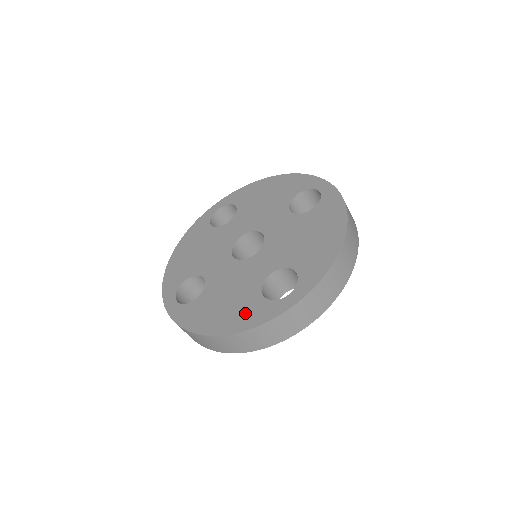
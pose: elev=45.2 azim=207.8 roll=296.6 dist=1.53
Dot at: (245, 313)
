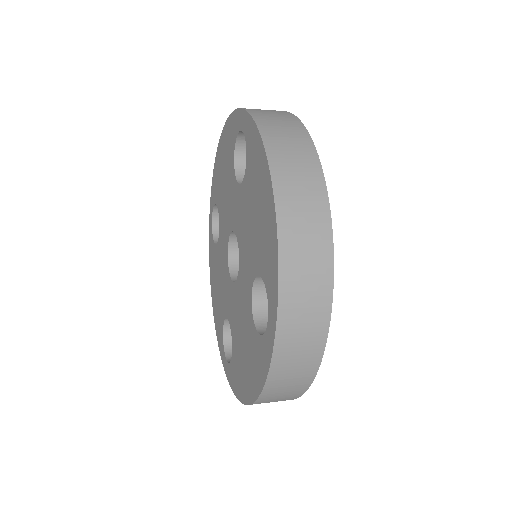
Dot at: (255, 364)
